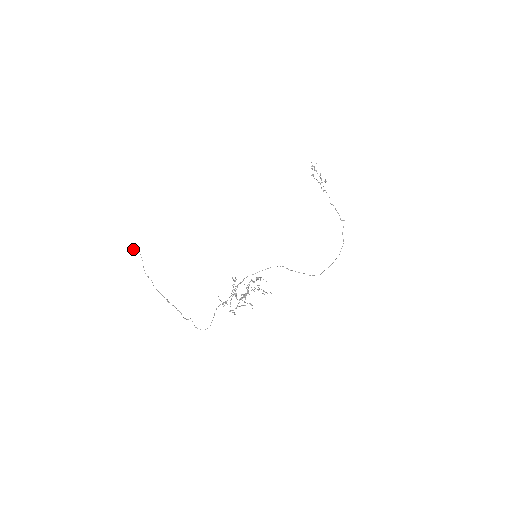
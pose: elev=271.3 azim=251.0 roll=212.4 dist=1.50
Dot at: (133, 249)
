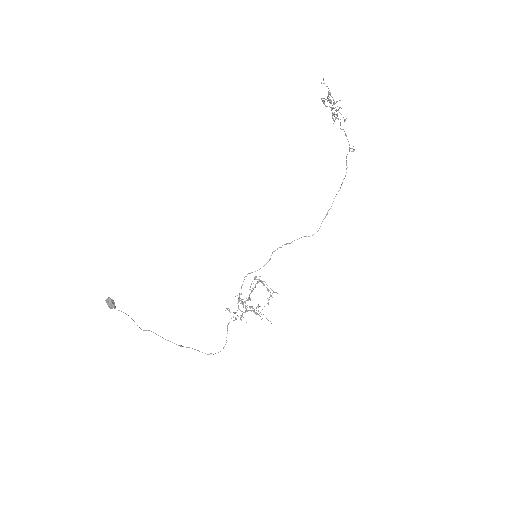
Dot at: (111, 307)
